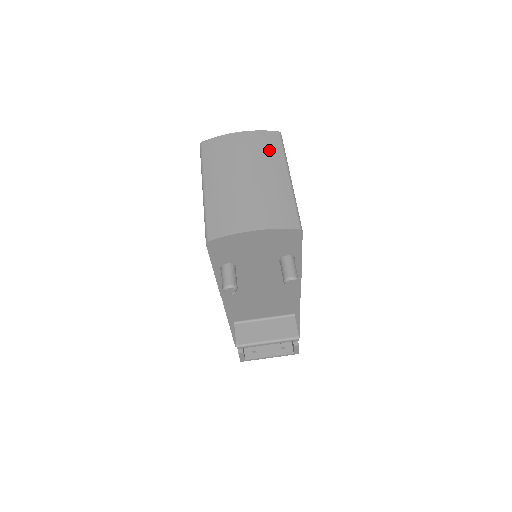
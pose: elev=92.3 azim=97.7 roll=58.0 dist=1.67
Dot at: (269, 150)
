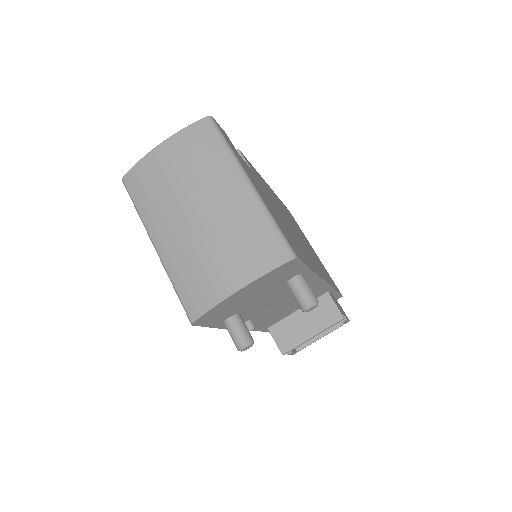
Dot at: (207, 154)
